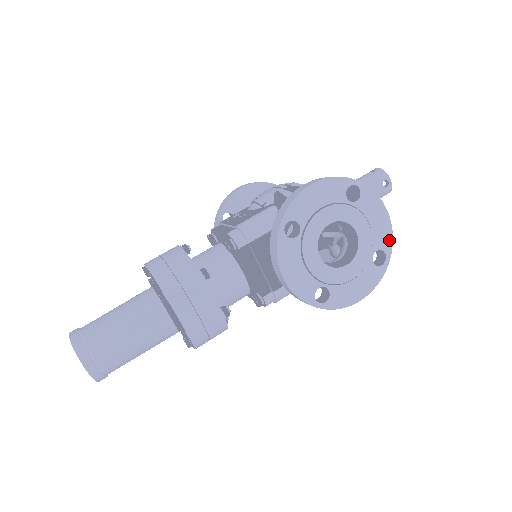
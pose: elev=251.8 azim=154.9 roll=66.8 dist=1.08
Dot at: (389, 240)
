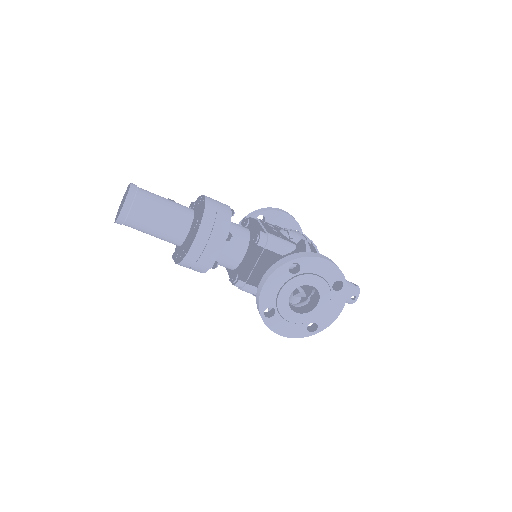
Dot at: (326, 325)
